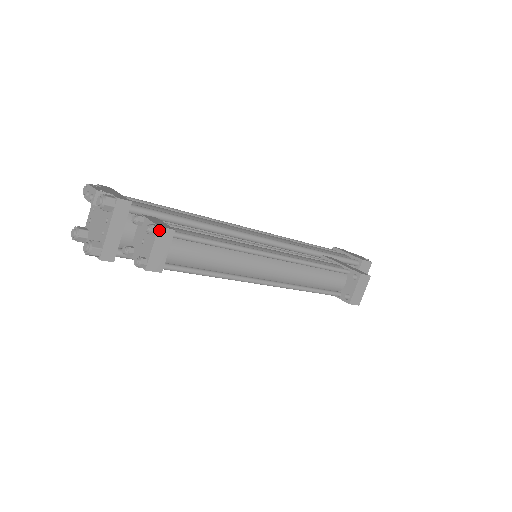
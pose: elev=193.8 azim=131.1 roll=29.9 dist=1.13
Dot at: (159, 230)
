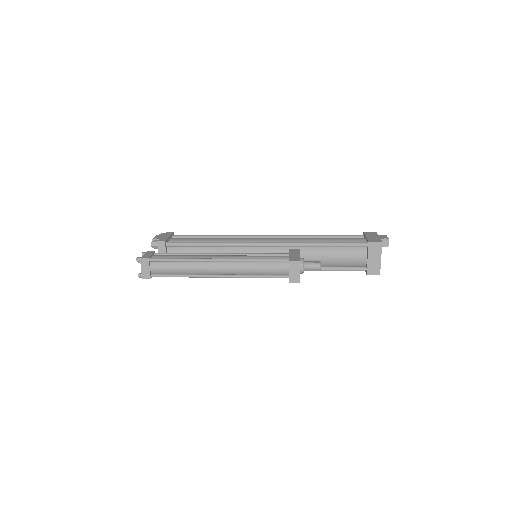
Dot at: (141, 260)
